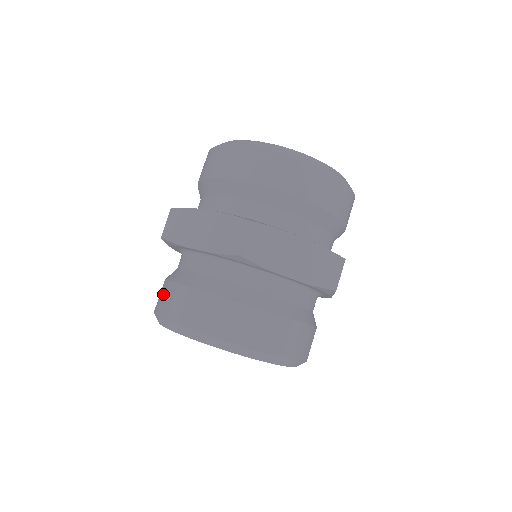
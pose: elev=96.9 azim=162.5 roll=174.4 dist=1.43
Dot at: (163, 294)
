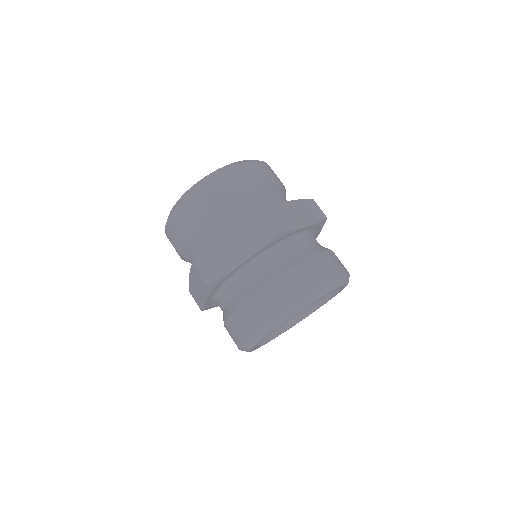
Dot at: occluded
